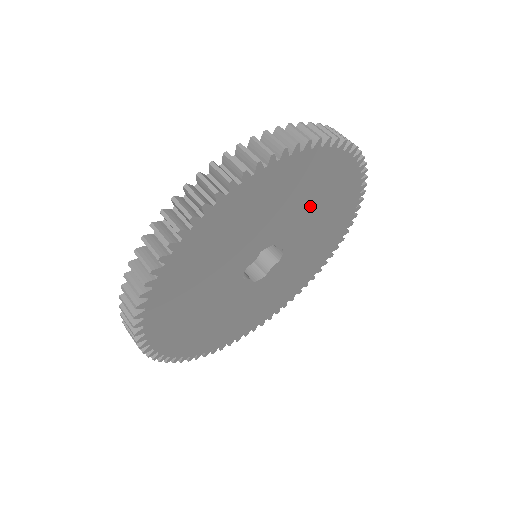
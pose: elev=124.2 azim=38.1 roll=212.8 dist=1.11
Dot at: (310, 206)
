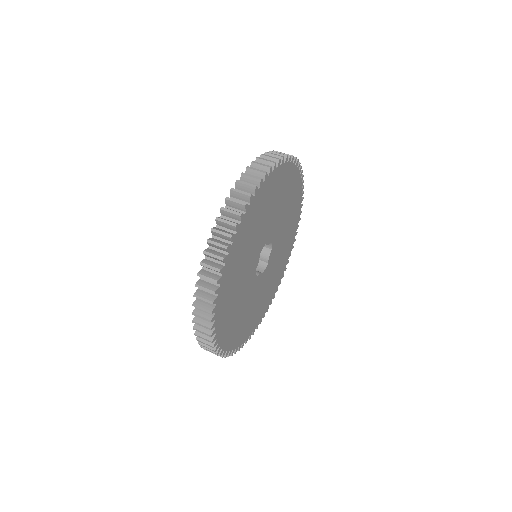
Dot at: (275, 208)
